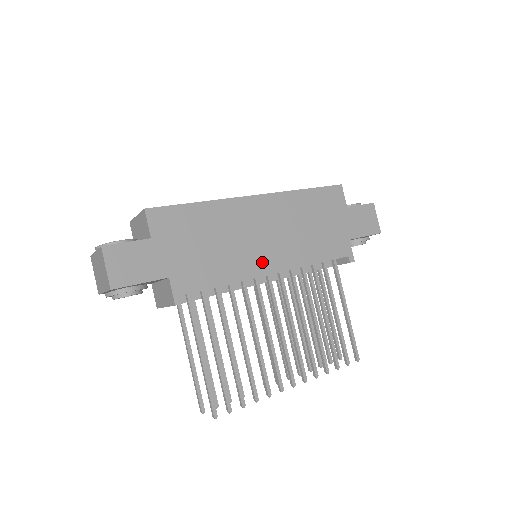
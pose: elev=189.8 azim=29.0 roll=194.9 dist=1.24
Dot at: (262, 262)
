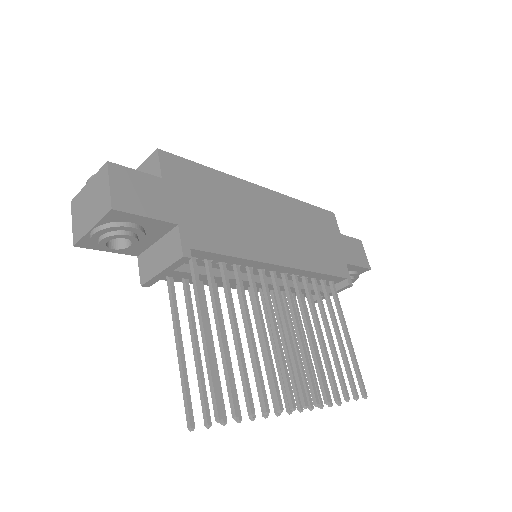
Dot at: (271, 250)
